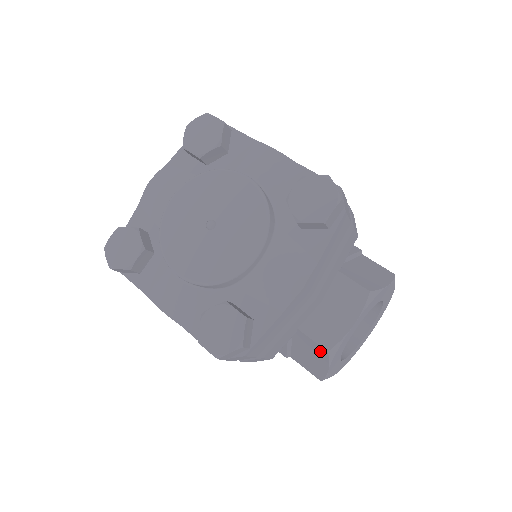
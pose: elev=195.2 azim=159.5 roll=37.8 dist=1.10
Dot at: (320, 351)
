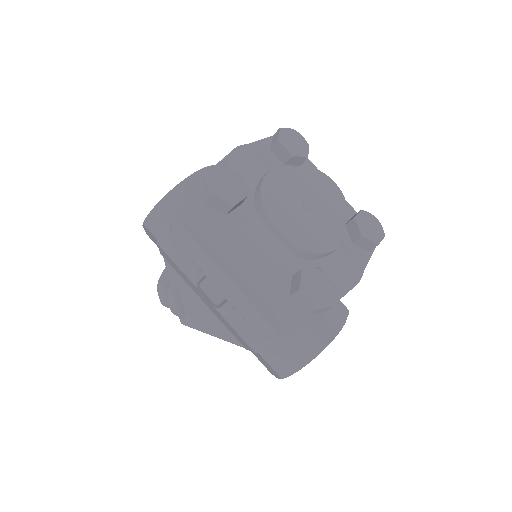
Dot at: (314, 345)
